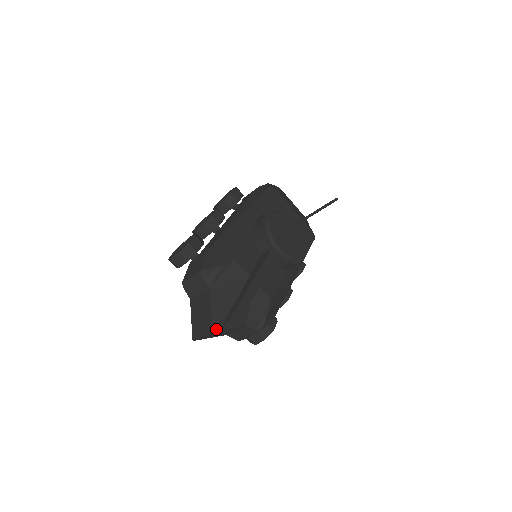
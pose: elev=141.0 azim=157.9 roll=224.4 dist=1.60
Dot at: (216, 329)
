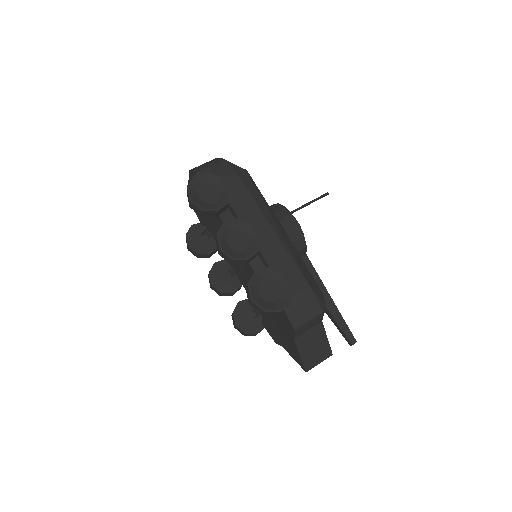
Dot at: (330, 351)
